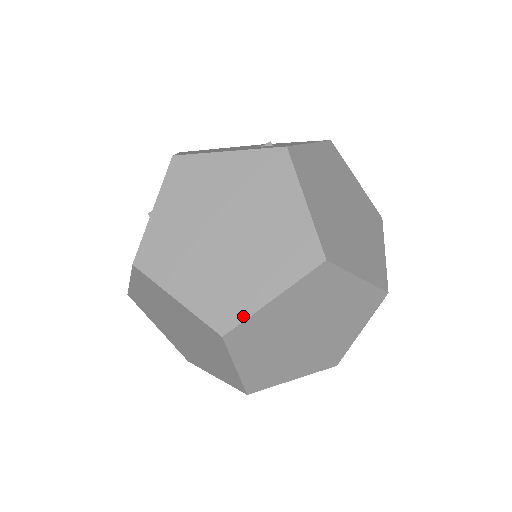
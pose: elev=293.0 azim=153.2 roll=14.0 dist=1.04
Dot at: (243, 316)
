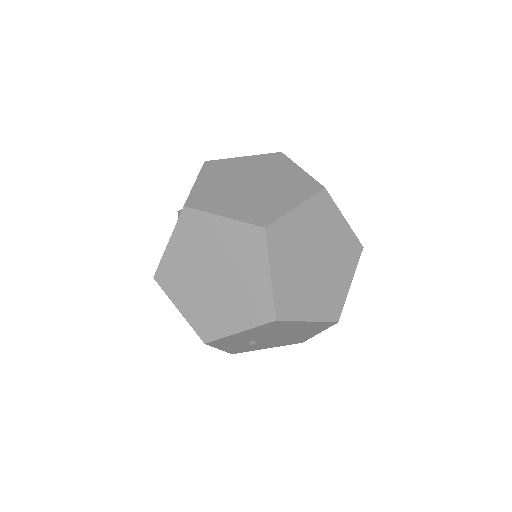
Dot at: (277, 216)
